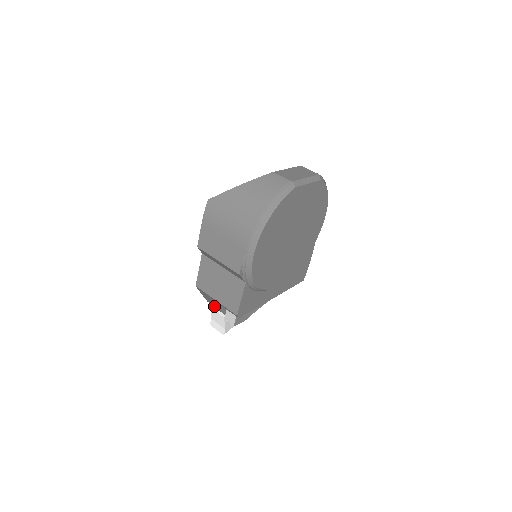
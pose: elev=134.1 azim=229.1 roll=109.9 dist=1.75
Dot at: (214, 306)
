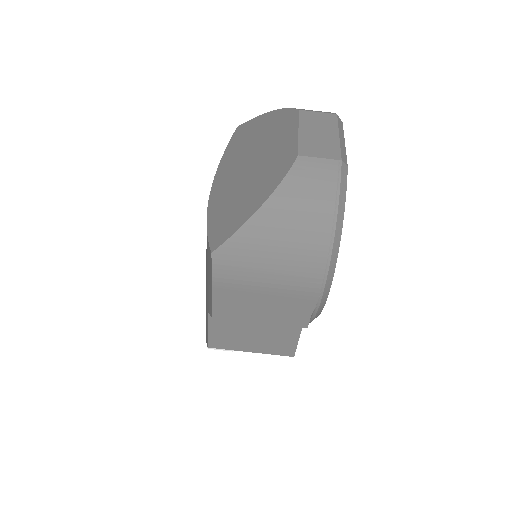
Dot at: occluded
